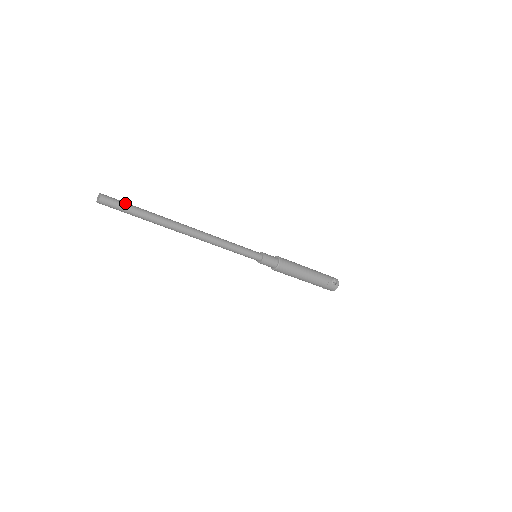
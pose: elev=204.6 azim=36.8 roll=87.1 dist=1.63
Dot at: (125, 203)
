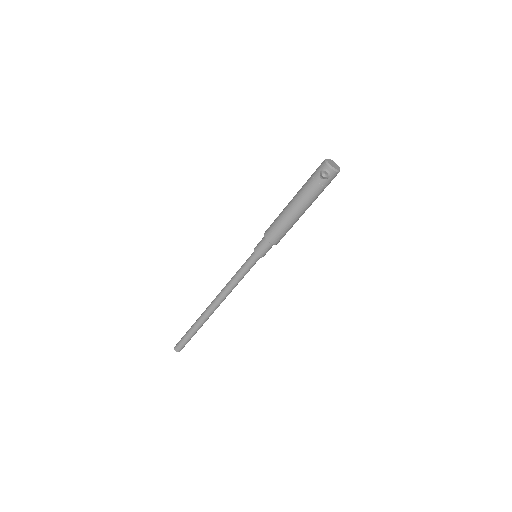
Dot at: (183, 339)
